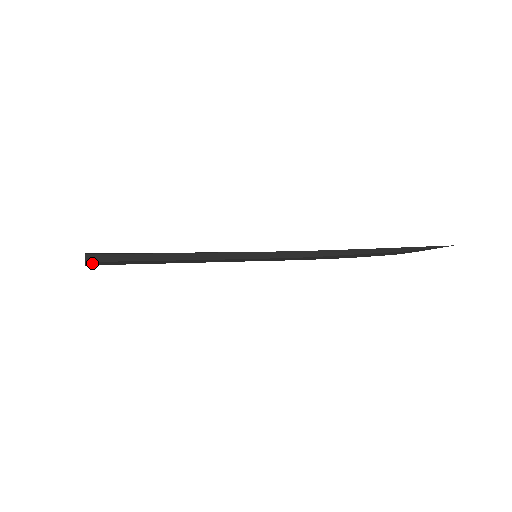
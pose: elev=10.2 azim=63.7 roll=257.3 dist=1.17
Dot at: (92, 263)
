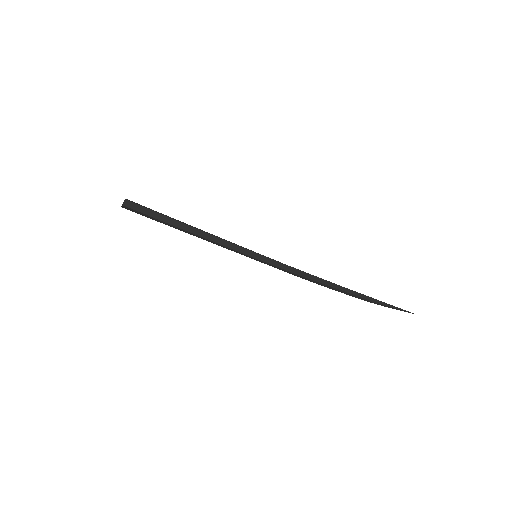
Dot at: (127, 208)
